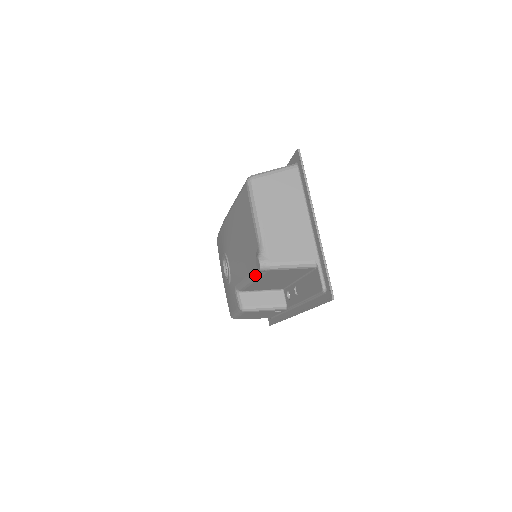
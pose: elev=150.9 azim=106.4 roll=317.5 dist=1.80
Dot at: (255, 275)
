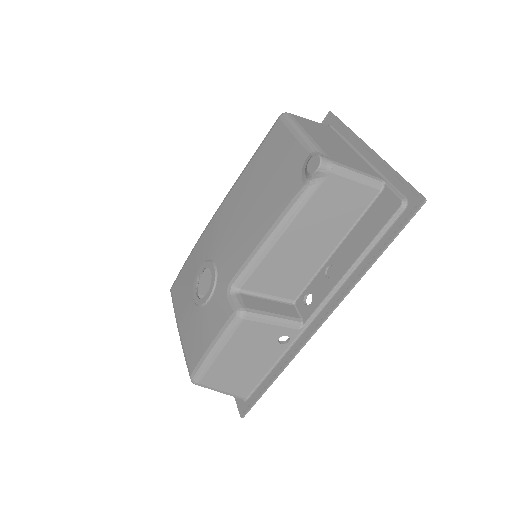
Dot at: (294, 205)
